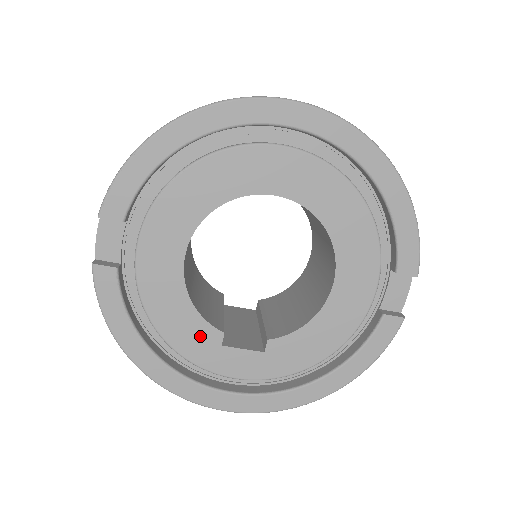
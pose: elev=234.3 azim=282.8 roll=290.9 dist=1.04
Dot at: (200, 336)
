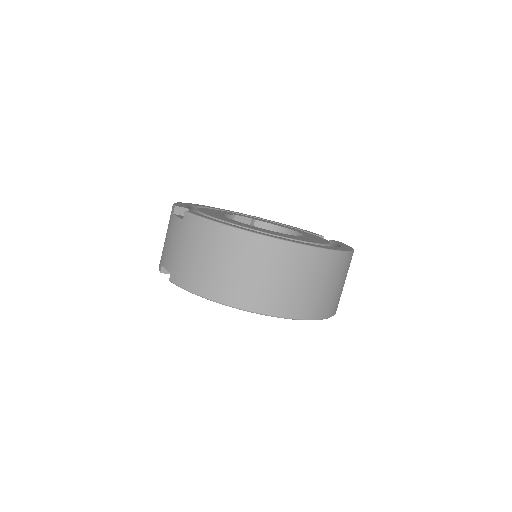
Dot at: occluded
